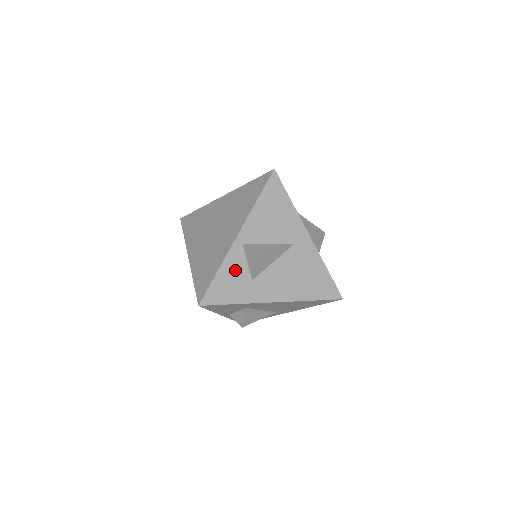
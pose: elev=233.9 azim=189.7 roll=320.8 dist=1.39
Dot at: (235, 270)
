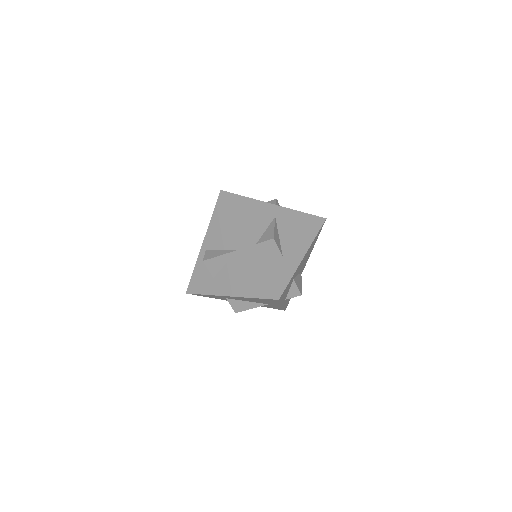
Dot at: (270, 261)
